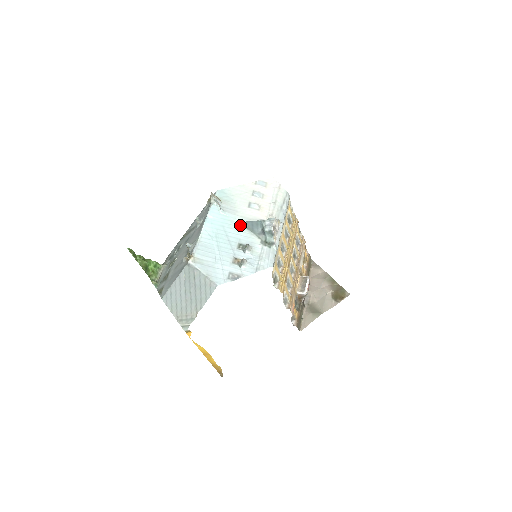
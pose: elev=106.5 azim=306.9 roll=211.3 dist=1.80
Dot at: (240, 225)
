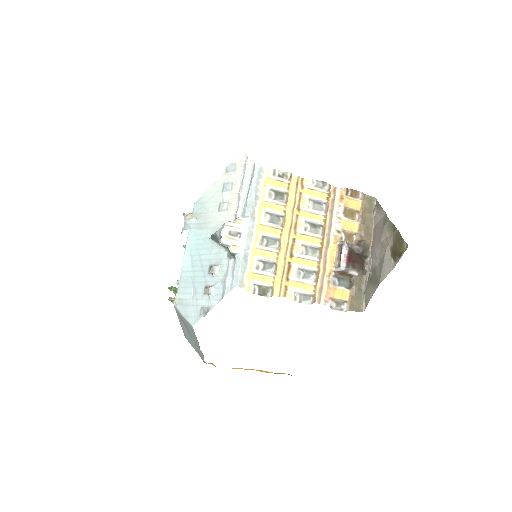
Dot at: (211, 240)
